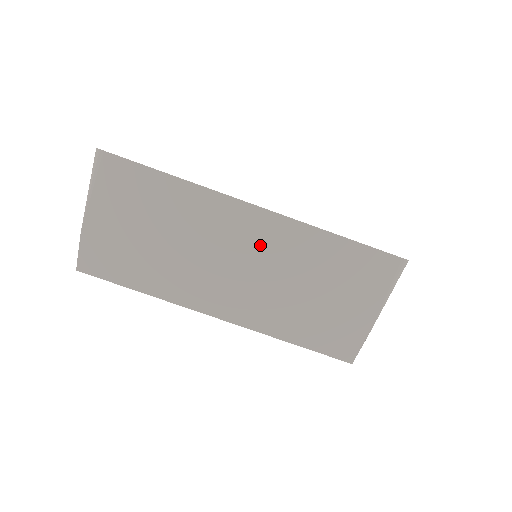
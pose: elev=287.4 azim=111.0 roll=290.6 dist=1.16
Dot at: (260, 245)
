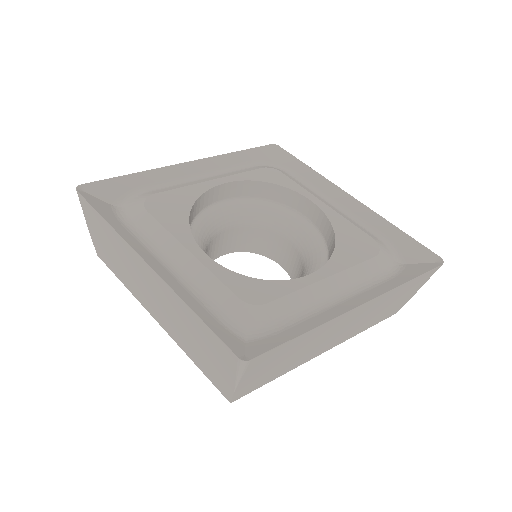
Dot at: (158, 291)
